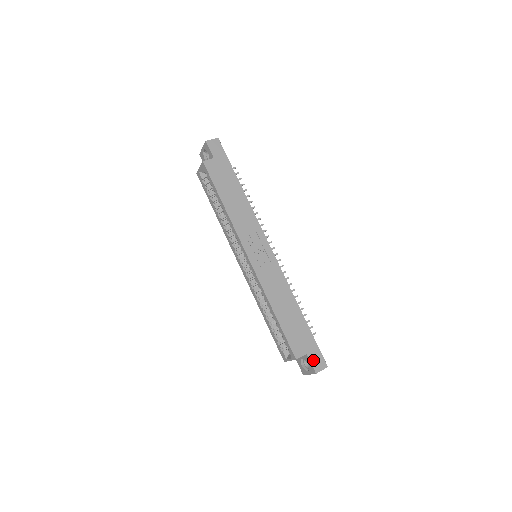
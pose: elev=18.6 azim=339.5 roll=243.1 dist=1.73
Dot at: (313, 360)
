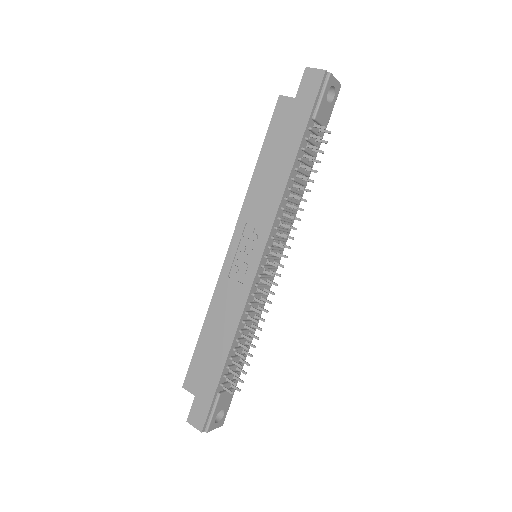
Dot at: (195, 408)
